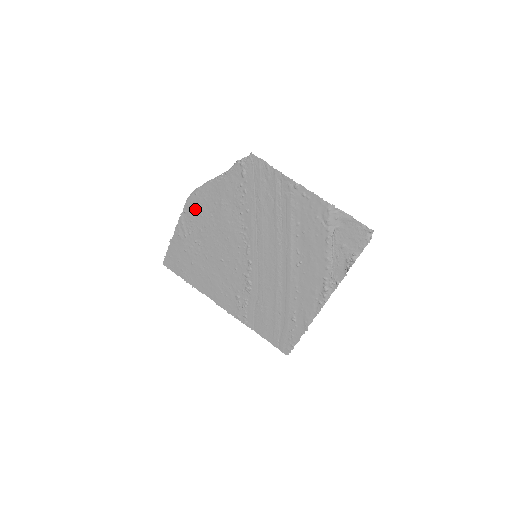
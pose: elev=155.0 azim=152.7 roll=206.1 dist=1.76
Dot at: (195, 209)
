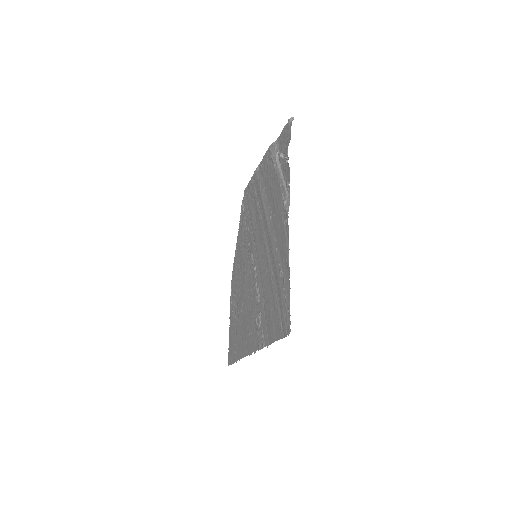
Dot at: (234, 278)
